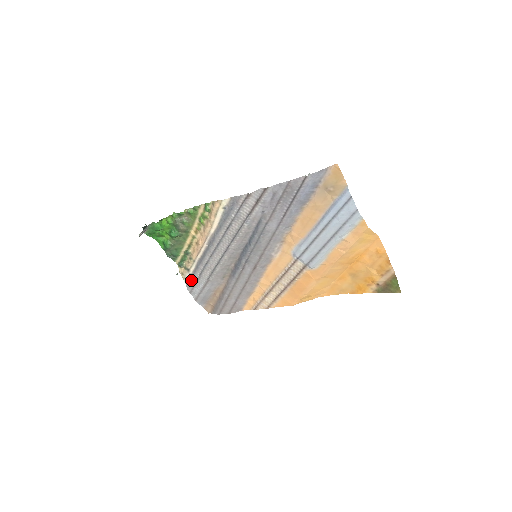
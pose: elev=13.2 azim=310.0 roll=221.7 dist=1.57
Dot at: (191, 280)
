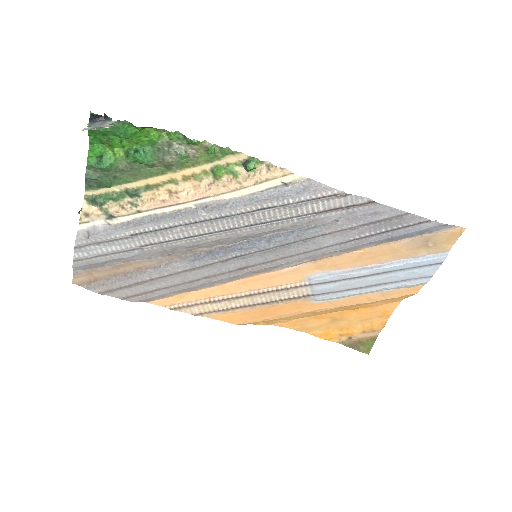
Dot at: (101, 232)
